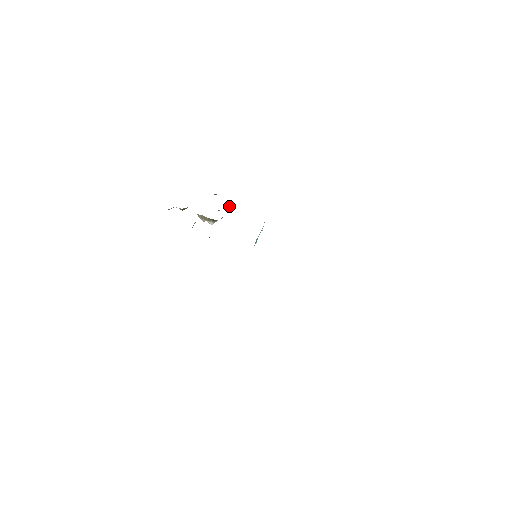
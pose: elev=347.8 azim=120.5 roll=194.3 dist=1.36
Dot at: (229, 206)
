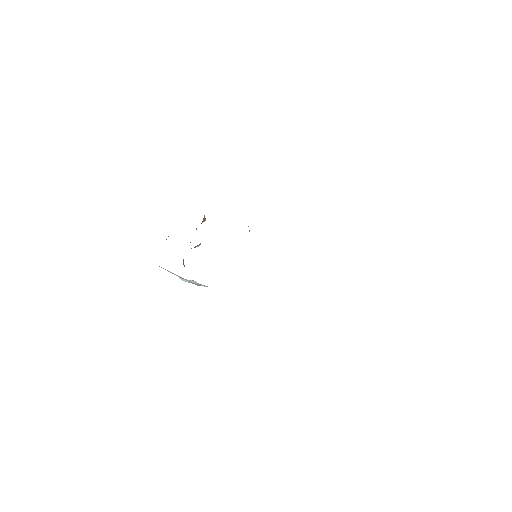
Dot at: occluded
